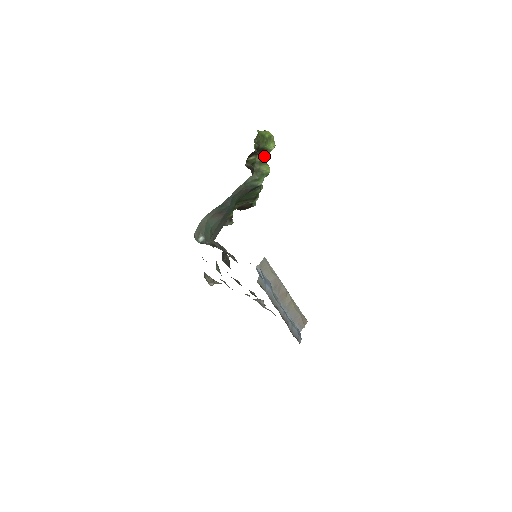
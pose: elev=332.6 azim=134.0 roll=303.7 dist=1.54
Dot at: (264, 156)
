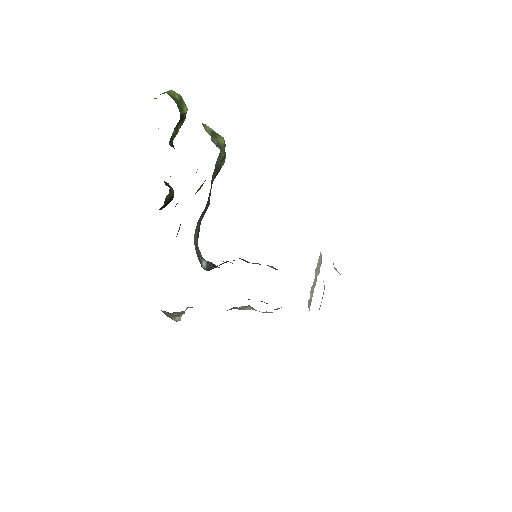
Dot at: (180, 126)
